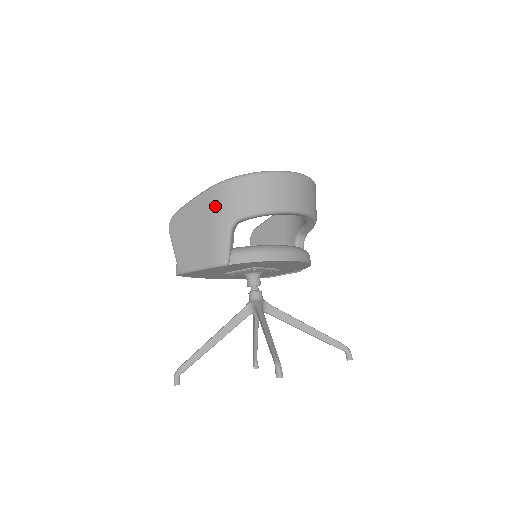
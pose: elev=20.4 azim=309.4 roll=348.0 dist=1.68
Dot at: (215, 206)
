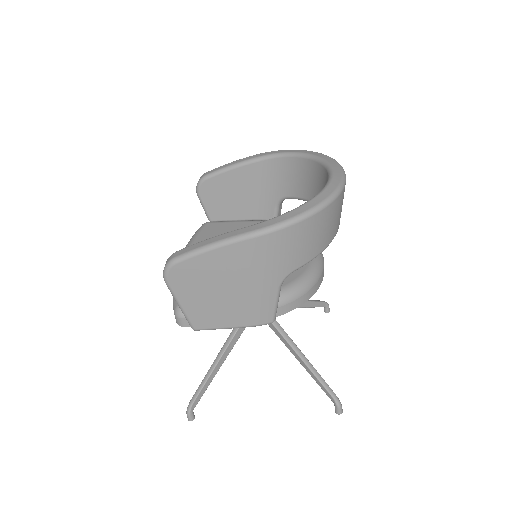
Dot at: (260, 261)
